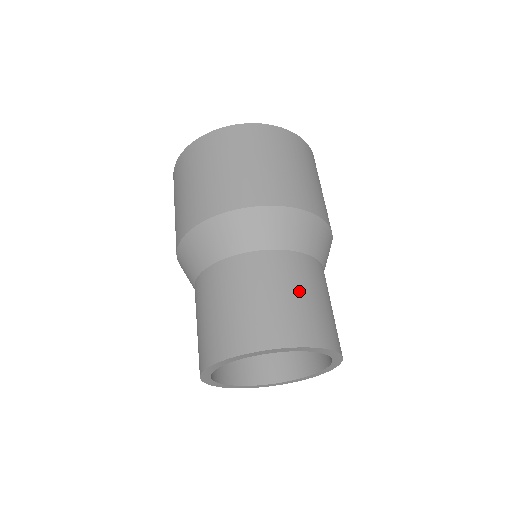
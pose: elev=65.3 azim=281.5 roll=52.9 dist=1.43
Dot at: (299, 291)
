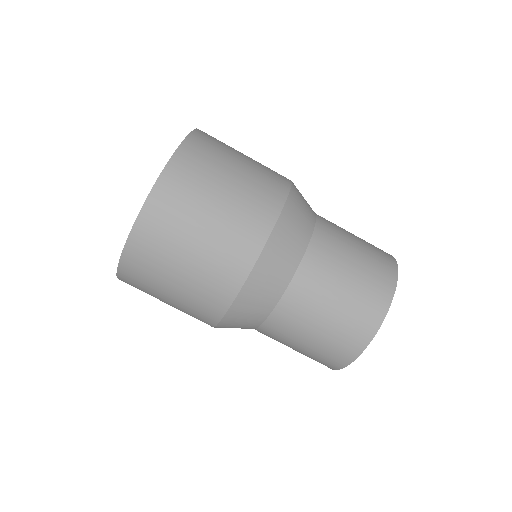
Dot at: (325, 313)
